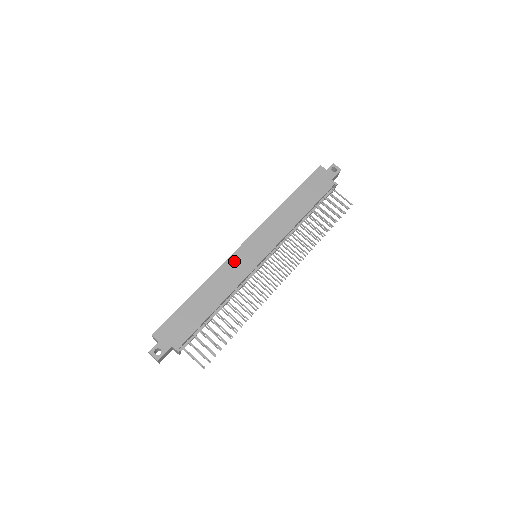
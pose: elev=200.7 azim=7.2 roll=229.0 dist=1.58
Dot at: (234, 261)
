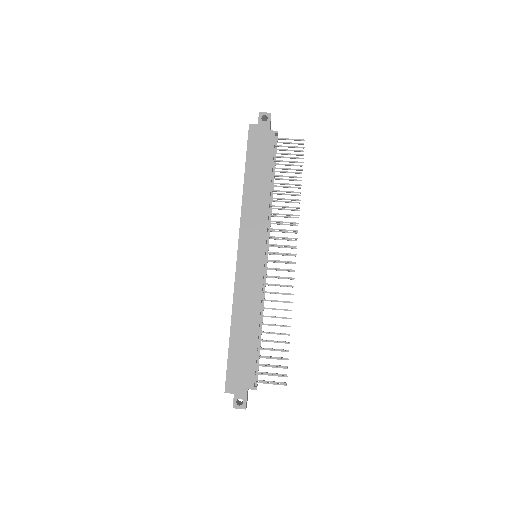
Dot at: (242, 278)
